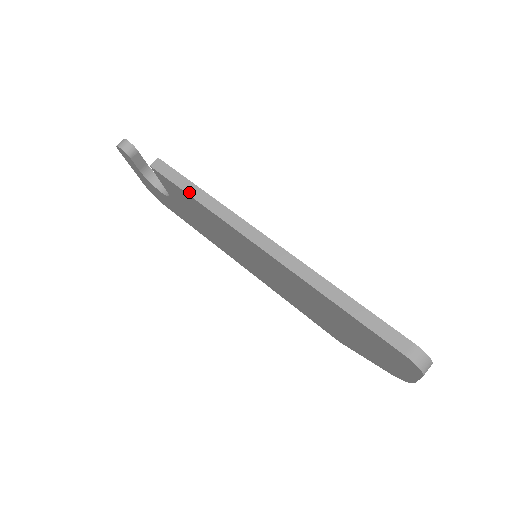
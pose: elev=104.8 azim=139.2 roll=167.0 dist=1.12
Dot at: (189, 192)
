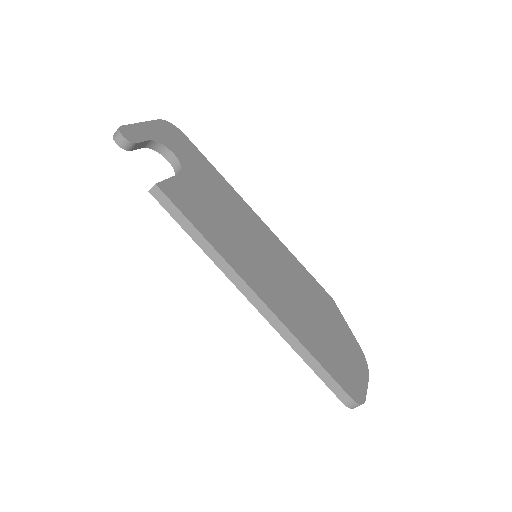
Dot at: (188, 231)
